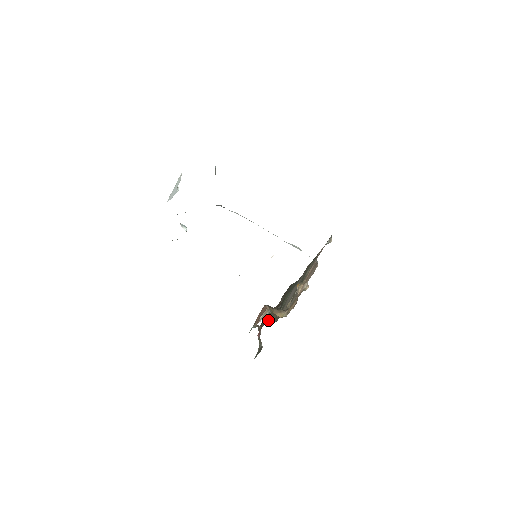
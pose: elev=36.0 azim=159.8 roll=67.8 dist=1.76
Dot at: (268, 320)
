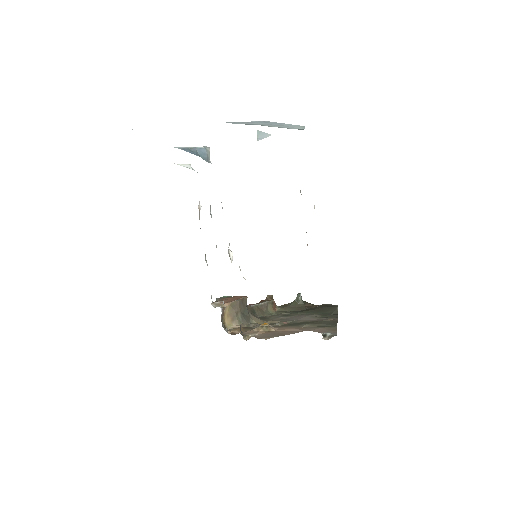
Dot at: (287, 304)
